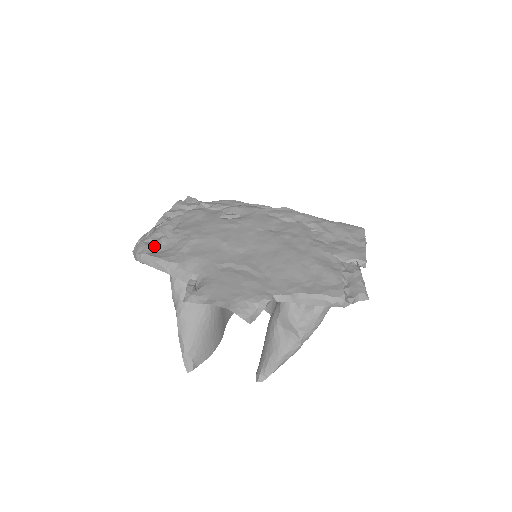
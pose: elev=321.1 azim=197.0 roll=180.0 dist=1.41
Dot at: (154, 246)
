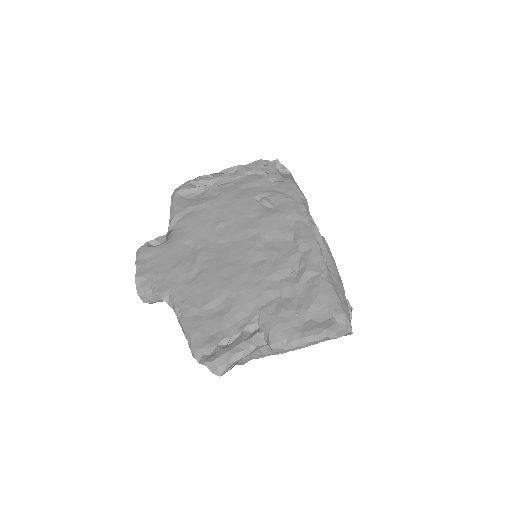
Dot at: (188, 190)
